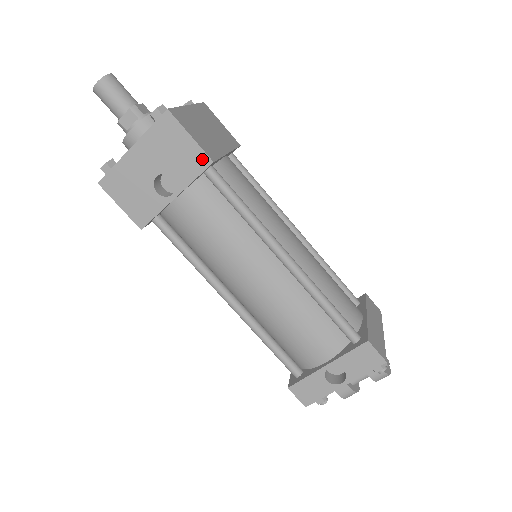
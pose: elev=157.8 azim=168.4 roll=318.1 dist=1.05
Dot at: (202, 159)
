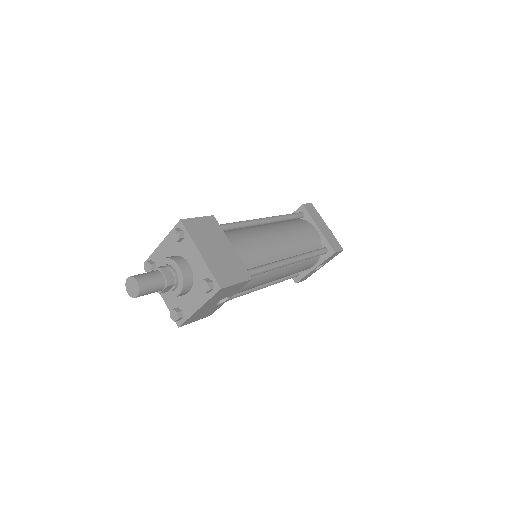
Dot at: (245, 283)
